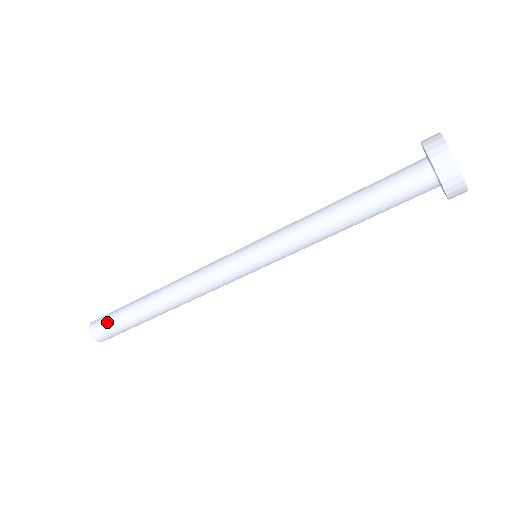
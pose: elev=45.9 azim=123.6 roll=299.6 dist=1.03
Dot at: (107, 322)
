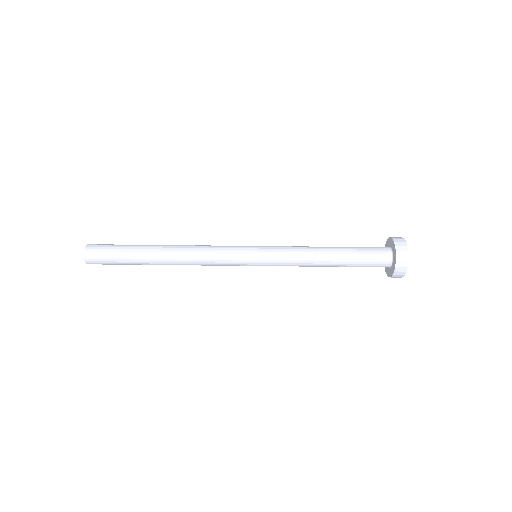
Dot at: (109, 245)
